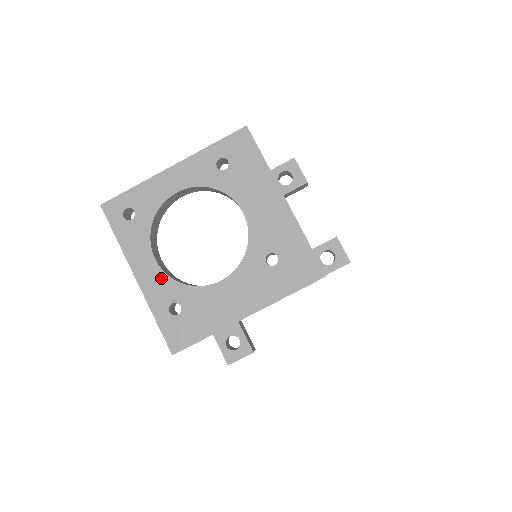
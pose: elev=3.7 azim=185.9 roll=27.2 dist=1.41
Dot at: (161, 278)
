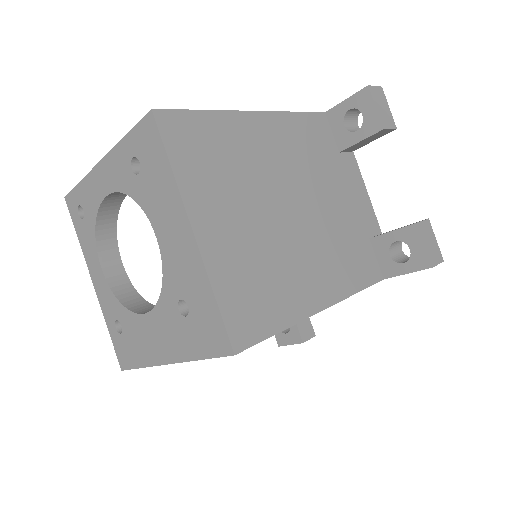
Dot at: (107, 290)
